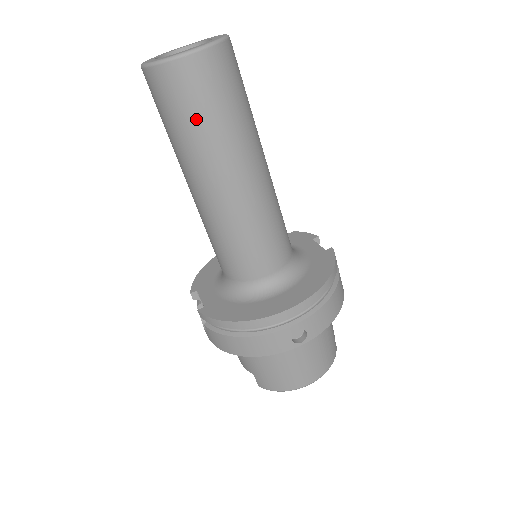
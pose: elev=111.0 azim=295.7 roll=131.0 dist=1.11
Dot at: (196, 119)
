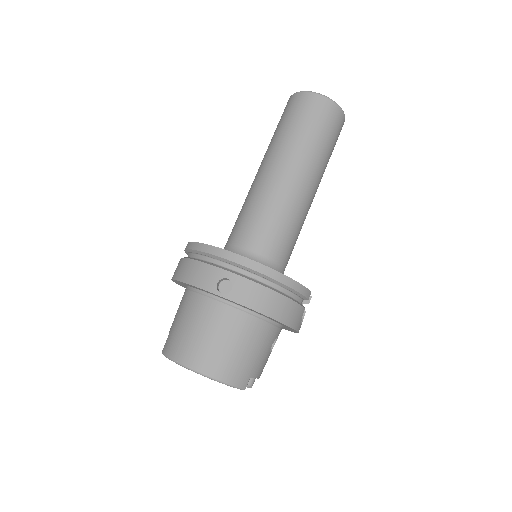
Dot at: (290, 124)
